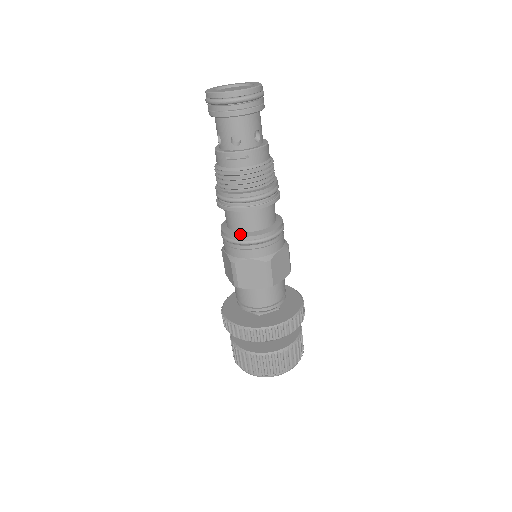
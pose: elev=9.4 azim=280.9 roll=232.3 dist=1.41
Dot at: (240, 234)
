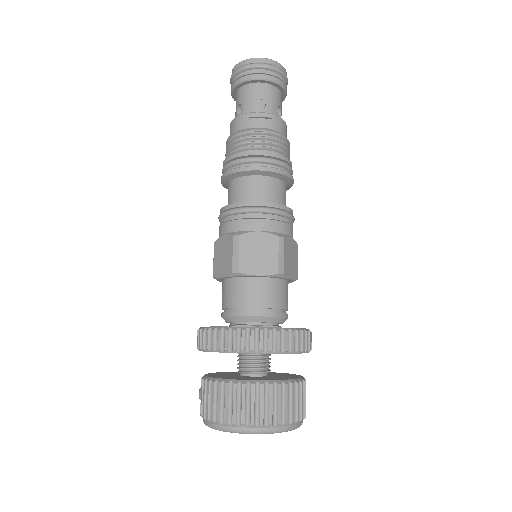
Dot at: (251, 201)
